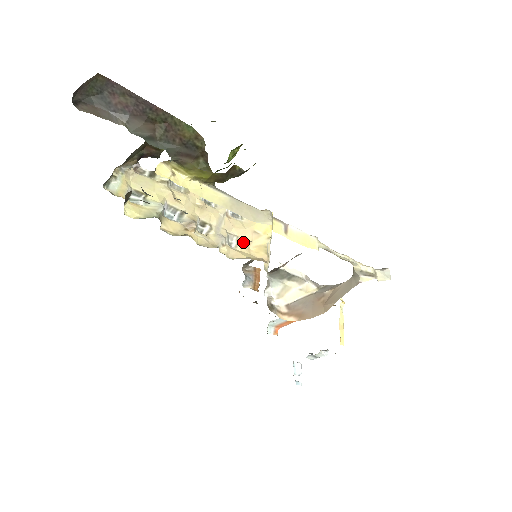
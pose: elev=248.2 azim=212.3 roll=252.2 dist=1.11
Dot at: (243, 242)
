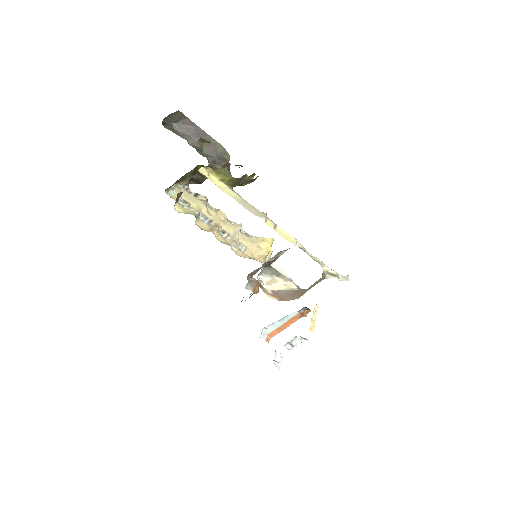
Dot at: (249, 250)
